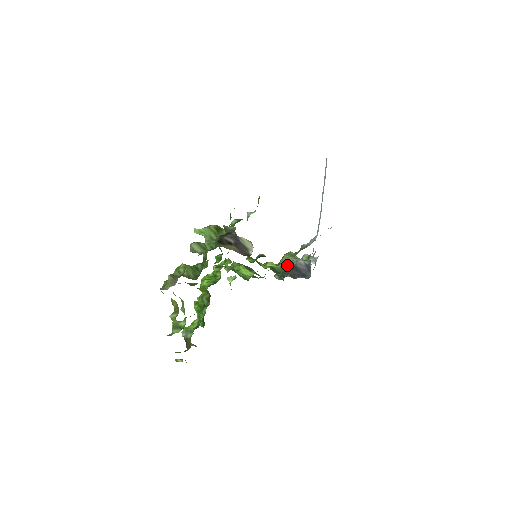
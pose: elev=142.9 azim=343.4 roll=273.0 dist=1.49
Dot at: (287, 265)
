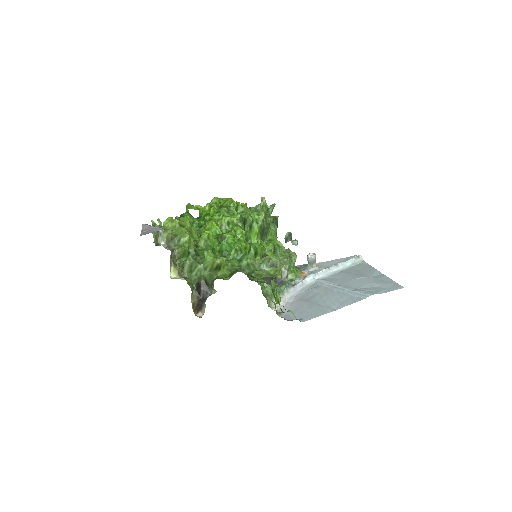
Dot at: occluded
